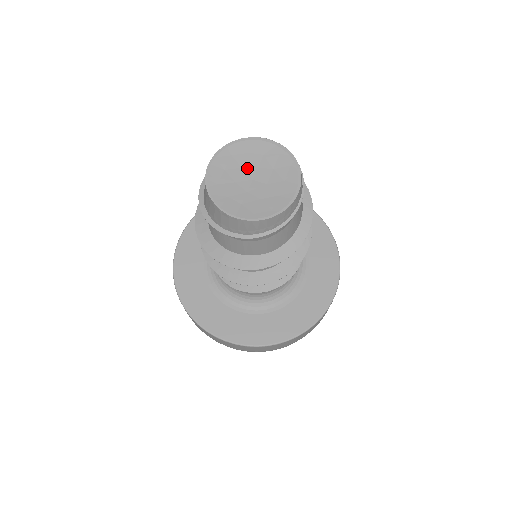
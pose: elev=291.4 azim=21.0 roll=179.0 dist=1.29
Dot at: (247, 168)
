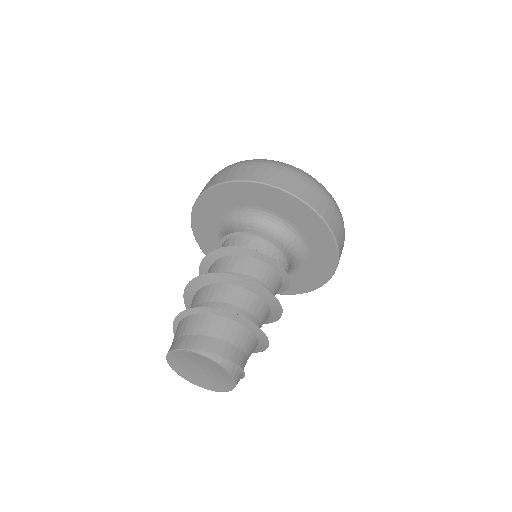
Dot at: (191, 365)
